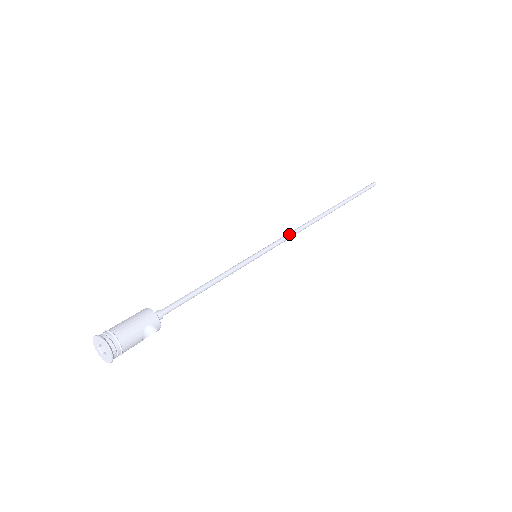
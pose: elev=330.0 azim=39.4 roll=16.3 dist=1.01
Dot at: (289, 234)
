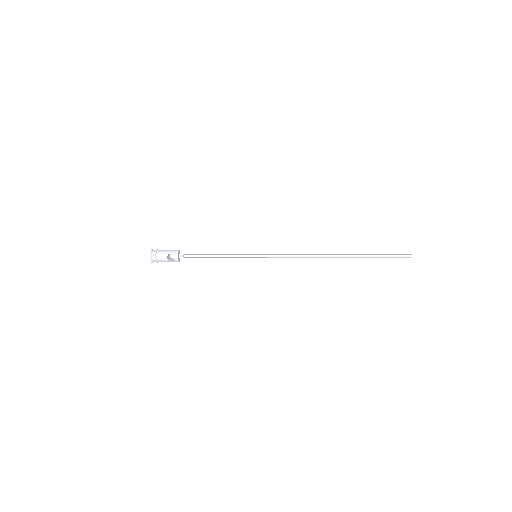
Dot at: (289, 254)
